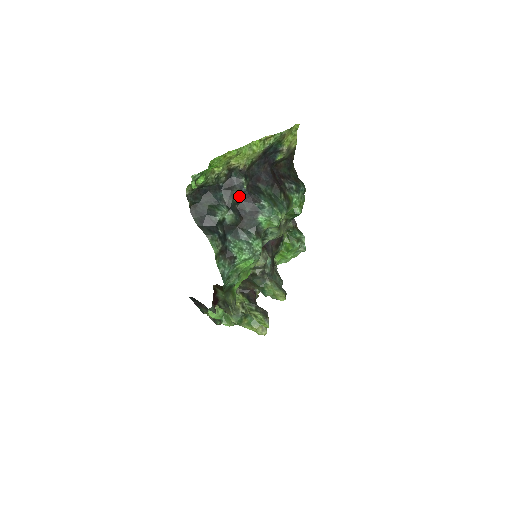
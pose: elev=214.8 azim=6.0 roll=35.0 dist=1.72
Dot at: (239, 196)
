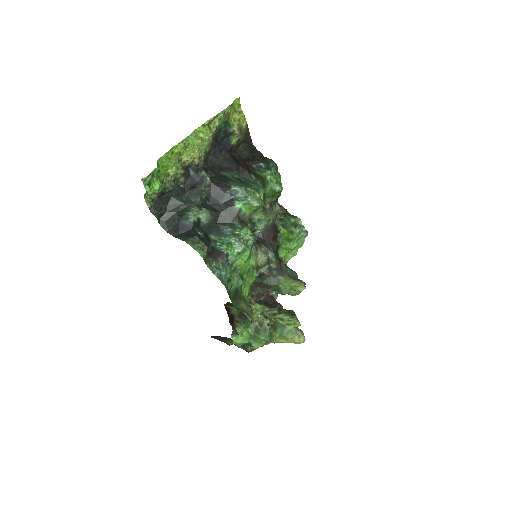
Dot at: (206, 191)
